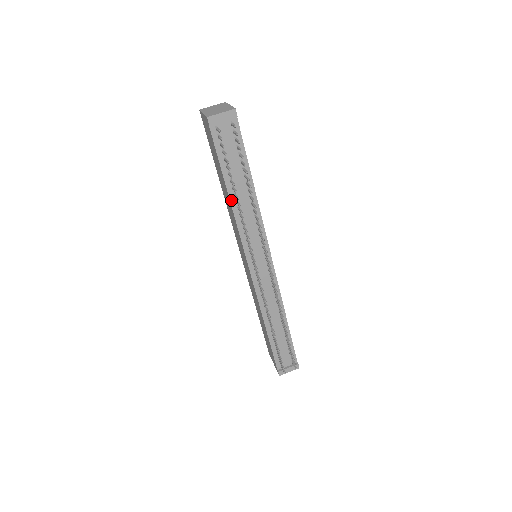
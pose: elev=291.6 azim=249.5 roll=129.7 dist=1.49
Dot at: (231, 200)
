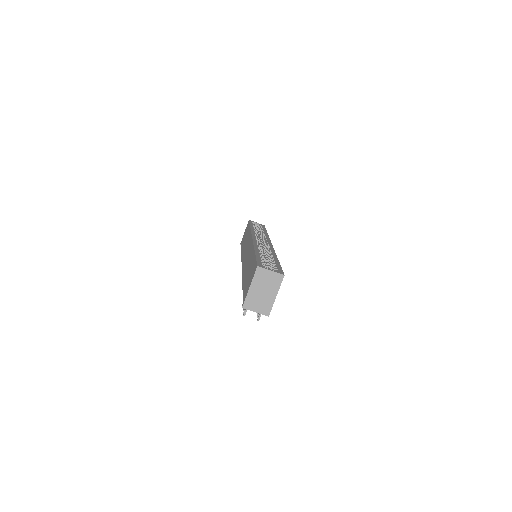
Dot at: occluded
